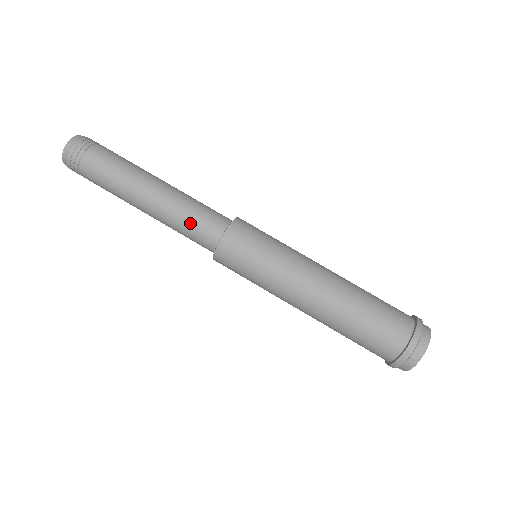
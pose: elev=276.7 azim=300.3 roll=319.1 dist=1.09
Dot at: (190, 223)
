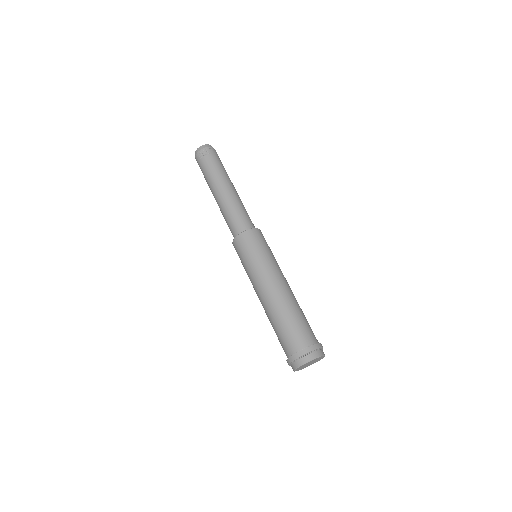
Dot at: (240, 213)
